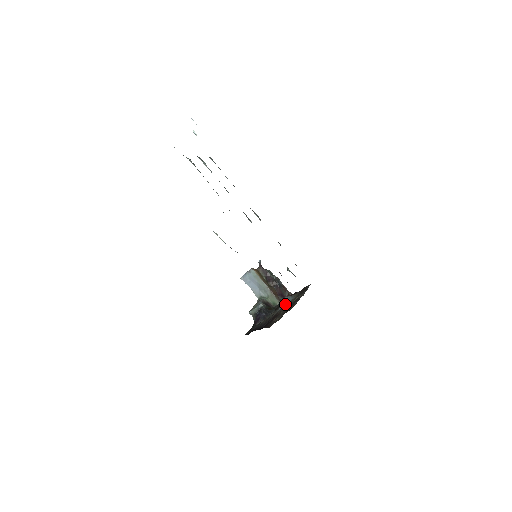
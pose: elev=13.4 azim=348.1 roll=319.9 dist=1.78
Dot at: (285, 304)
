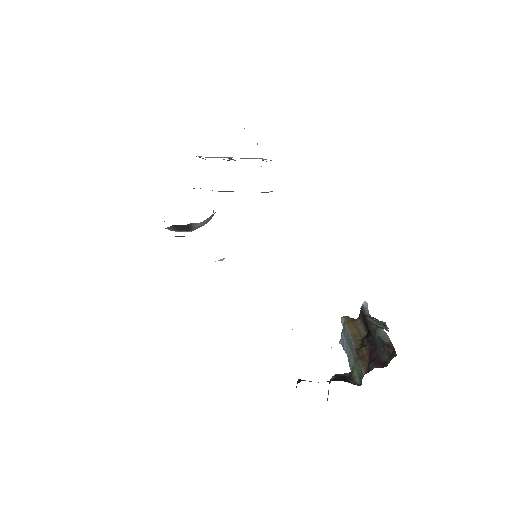
Dot at: occluded
